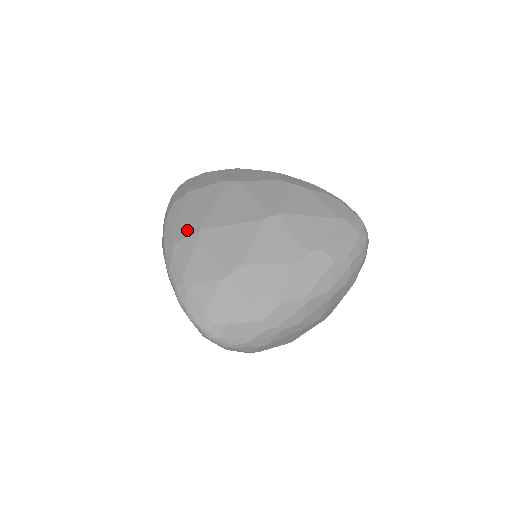
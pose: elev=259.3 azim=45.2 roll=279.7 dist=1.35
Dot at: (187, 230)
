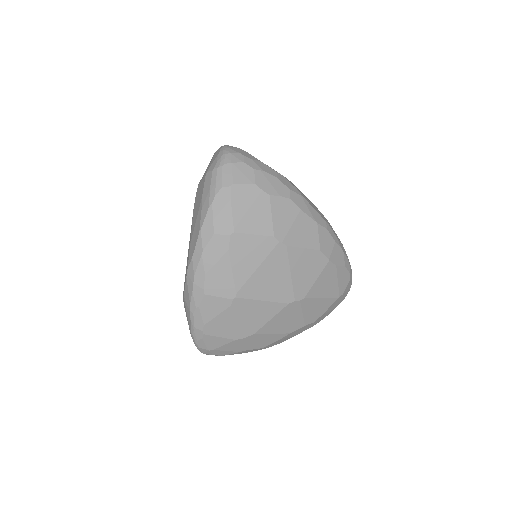
Dot at: (222, 289)
